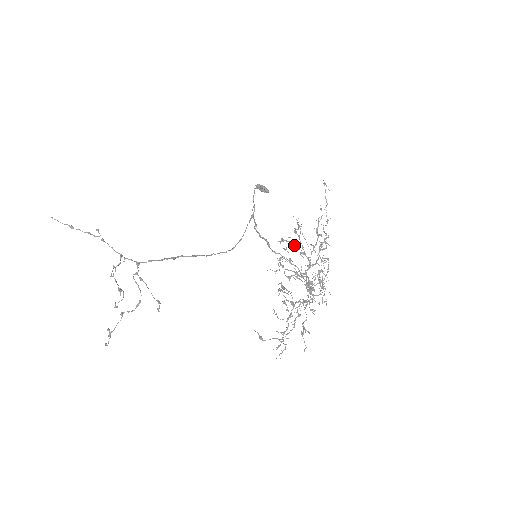
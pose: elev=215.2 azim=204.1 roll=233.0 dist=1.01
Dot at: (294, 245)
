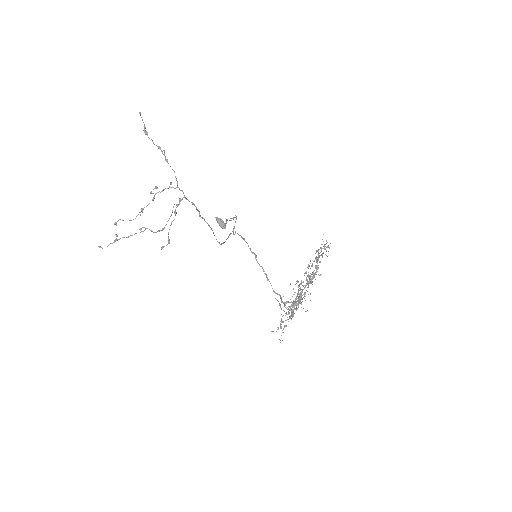
Dot at: occluded
